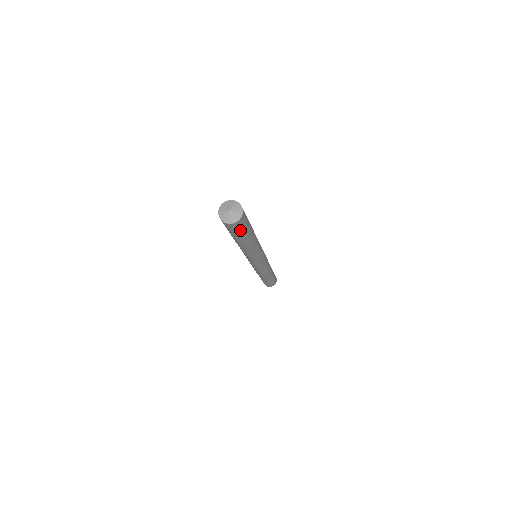
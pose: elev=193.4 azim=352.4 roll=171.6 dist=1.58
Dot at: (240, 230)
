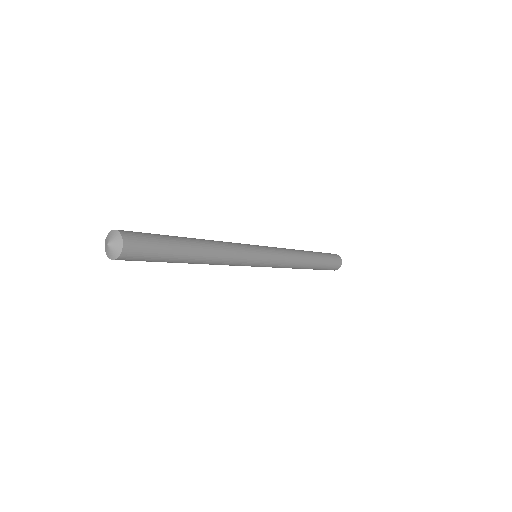
Dot at: (147, 256)
